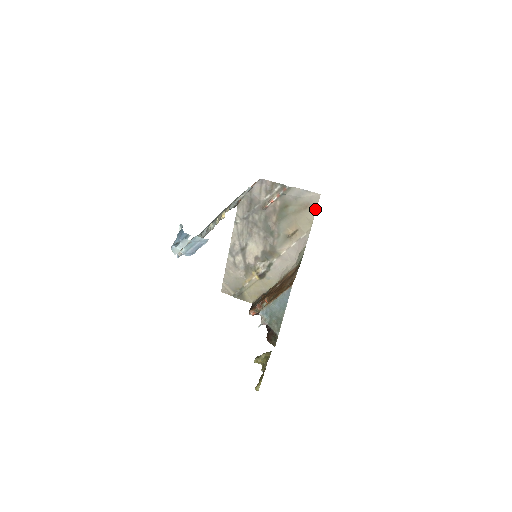
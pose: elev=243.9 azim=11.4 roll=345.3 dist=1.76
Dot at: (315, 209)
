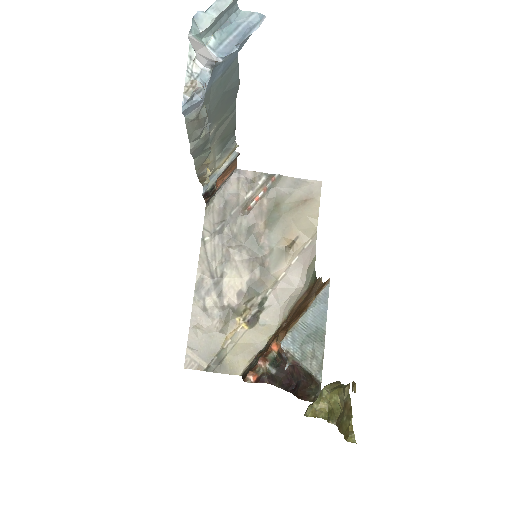
Dot at: (318, 203)
